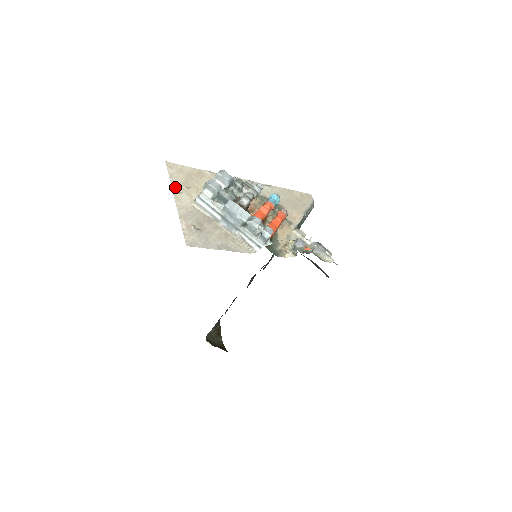
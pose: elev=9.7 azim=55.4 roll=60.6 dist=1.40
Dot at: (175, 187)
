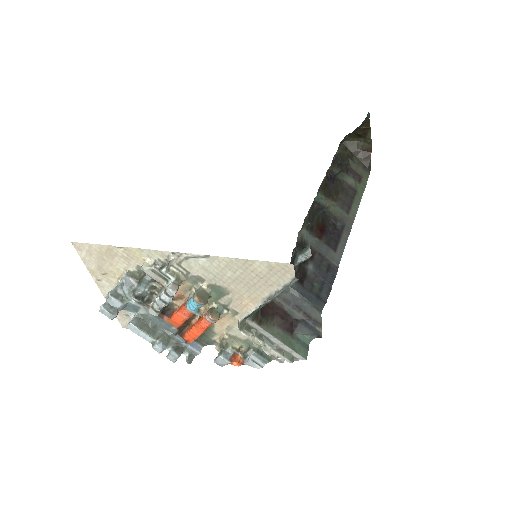
Dot at: (93, 274)
